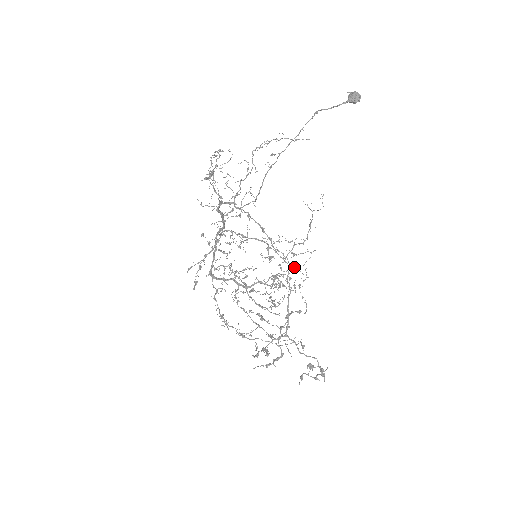
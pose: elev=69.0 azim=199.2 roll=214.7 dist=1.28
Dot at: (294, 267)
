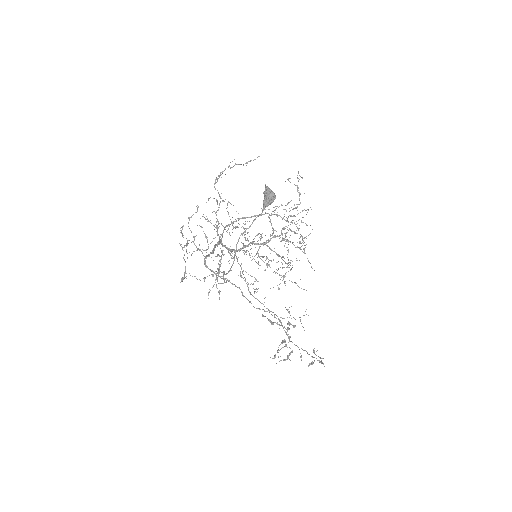
Dot at: (296, 230)
